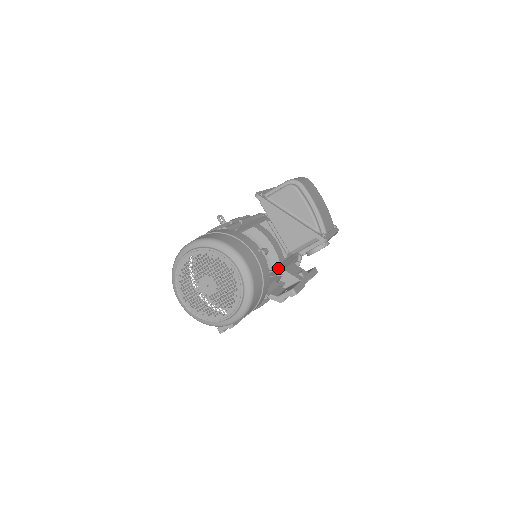
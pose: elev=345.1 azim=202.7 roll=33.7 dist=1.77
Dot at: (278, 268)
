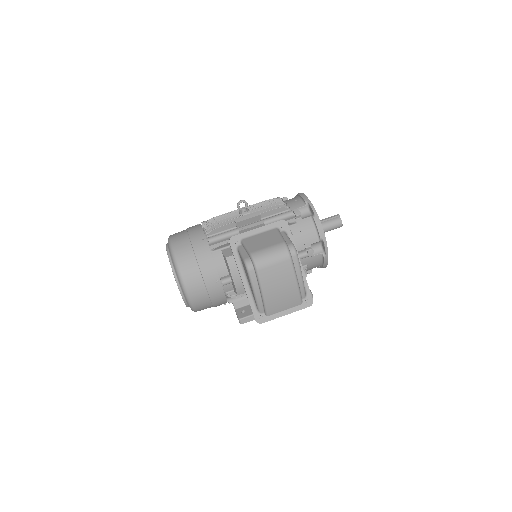
Dot at: occluded
